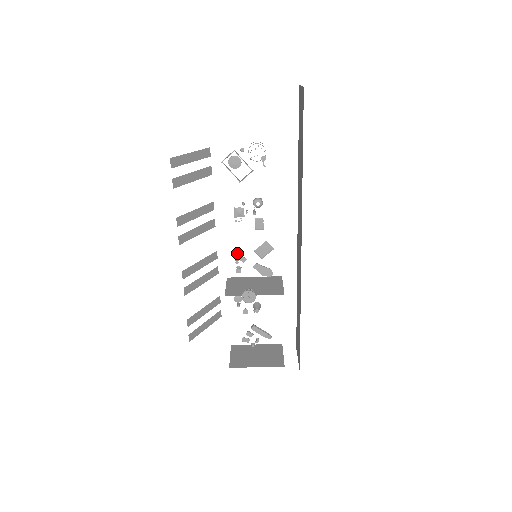
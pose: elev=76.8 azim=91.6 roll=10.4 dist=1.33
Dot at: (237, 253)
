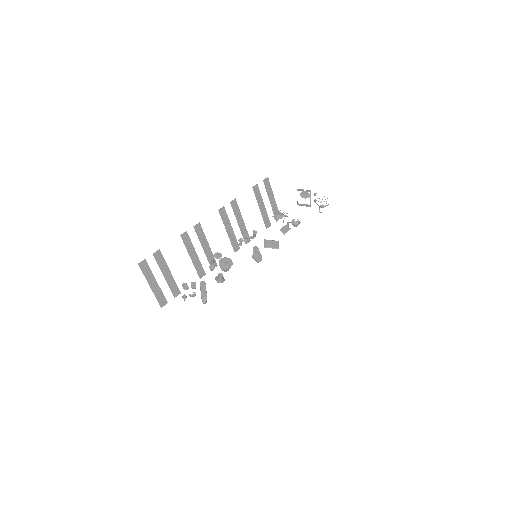
Dot at: (253, 231)
